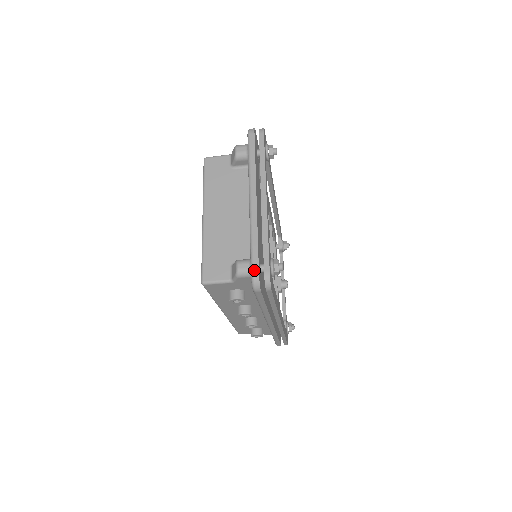
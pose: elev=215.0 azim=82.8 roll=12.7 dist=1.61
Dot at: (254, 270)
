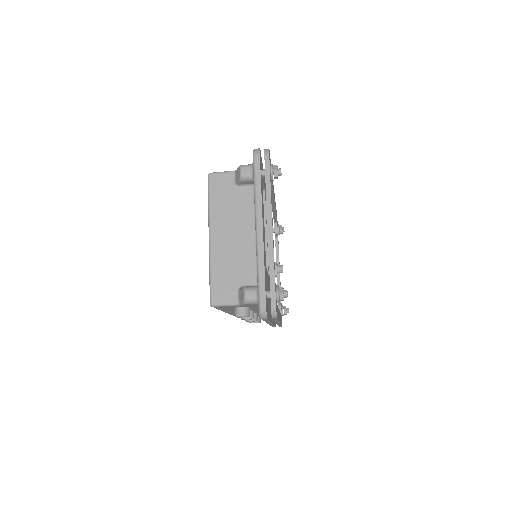
Dot at: (261, 302)
